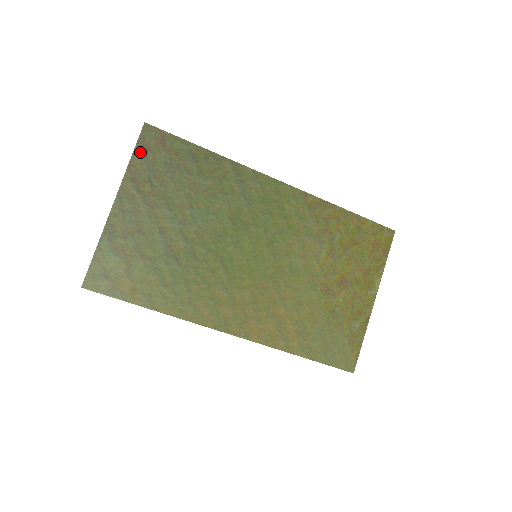
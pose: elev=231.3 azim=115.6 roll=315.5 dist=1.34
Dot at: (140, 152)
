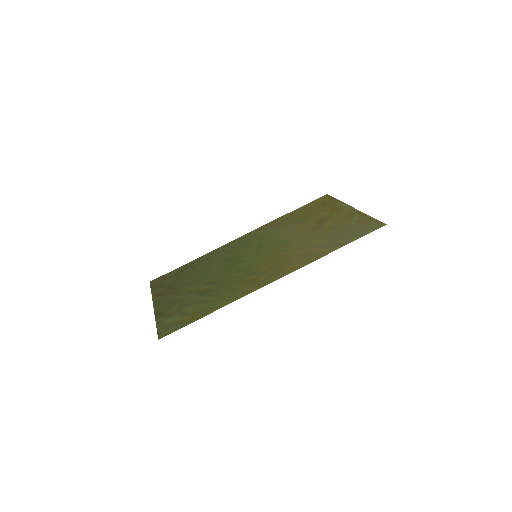
Dot at: (155, 288)
